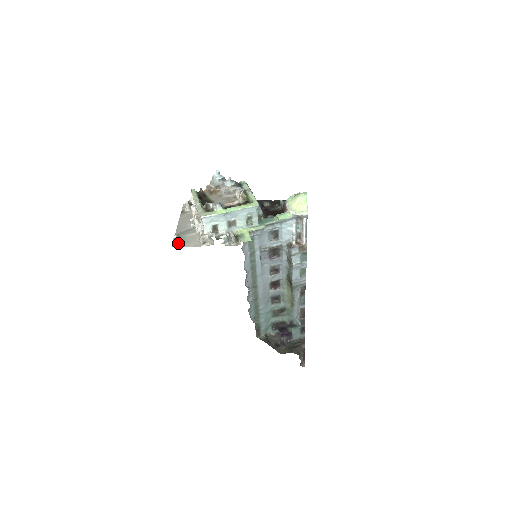
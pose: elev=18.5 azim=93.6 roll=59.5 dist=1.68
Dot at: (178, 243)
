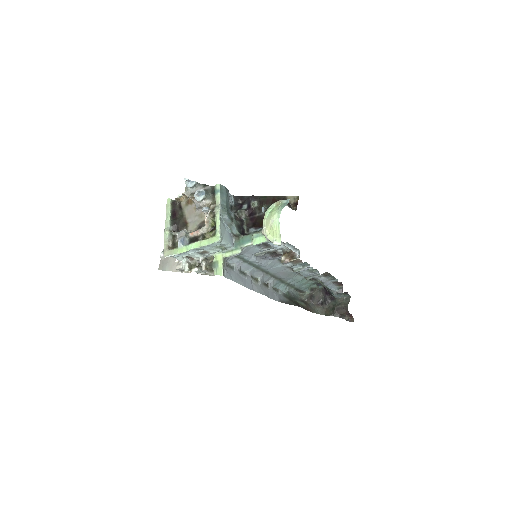
Dot at: (163, 265)
